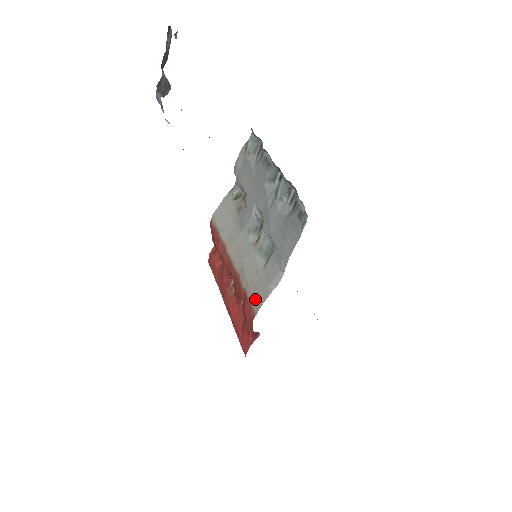
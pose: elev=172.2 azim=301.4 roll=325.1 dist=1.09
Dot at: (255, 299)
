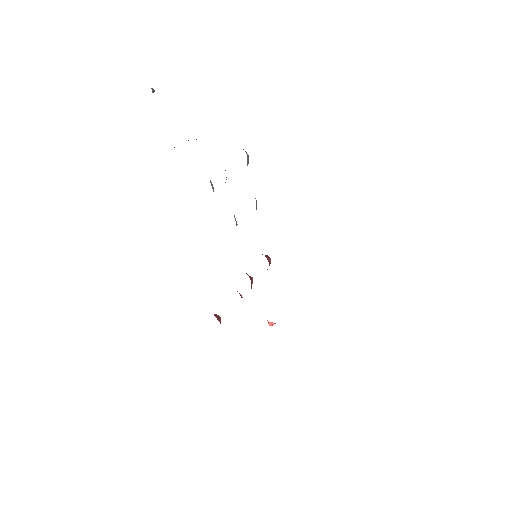
Dot at: occluded
